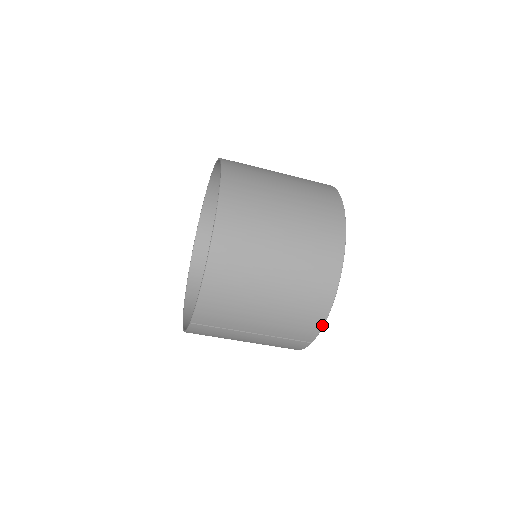
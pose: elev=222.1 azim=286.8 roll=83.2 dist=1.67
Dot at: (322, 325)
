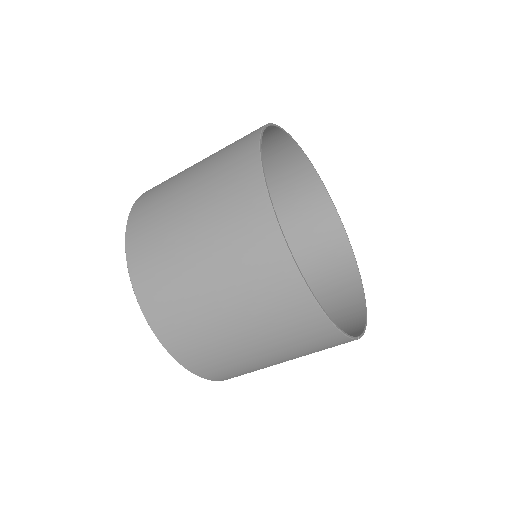
Dot at: (343, 336)
